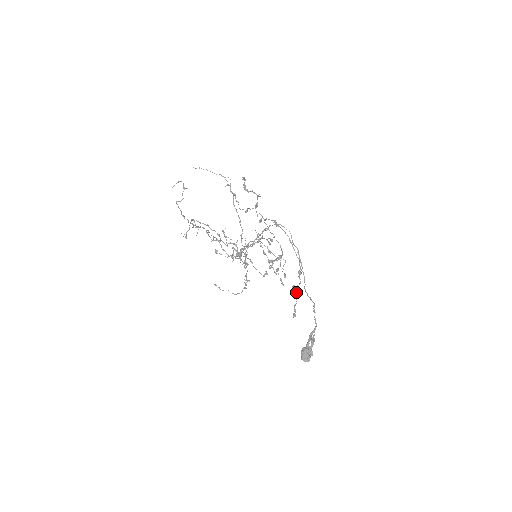
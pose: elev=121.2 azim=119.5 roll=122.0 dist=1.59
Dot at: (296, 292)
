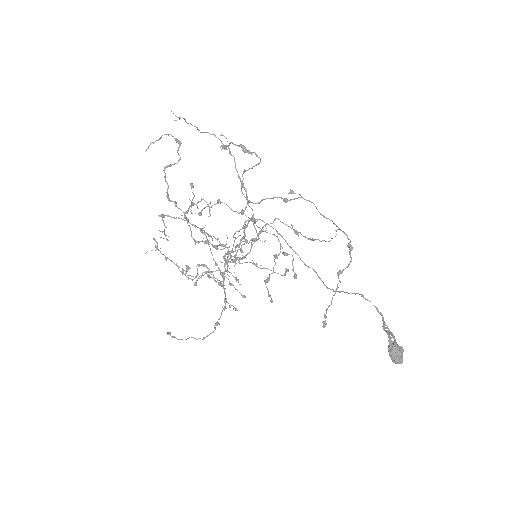
Dot at: (340, 281)
